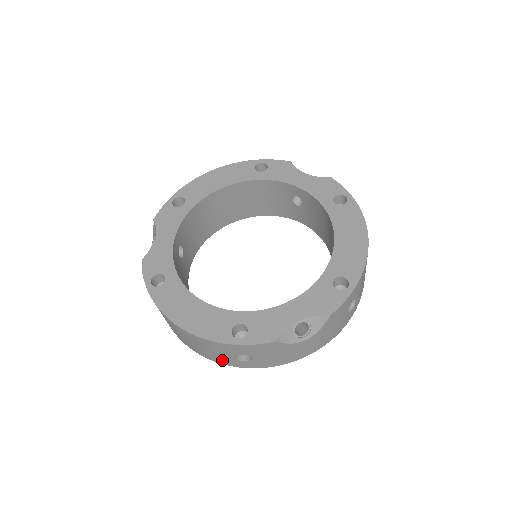
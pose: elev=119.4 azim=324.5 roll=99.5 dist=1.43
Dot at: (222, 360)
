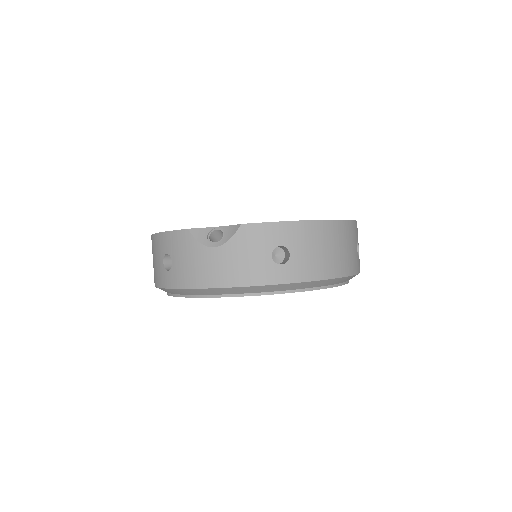
Dot at: (159, 277)
